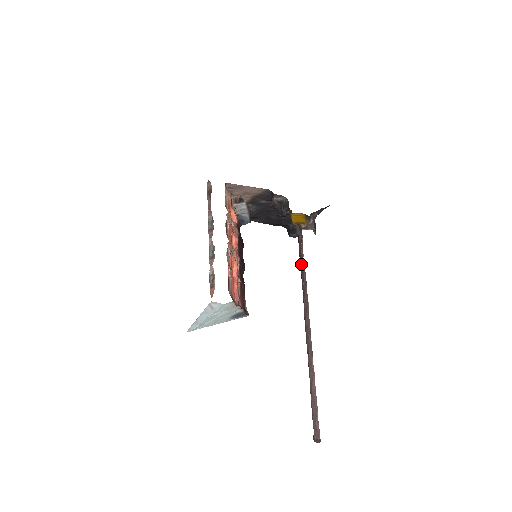
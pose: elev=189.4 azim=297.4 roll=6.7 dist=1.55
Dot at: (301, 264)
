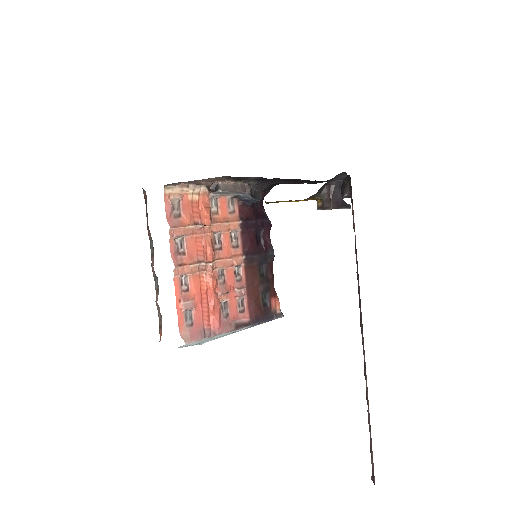
Dot at: (355, 242)
